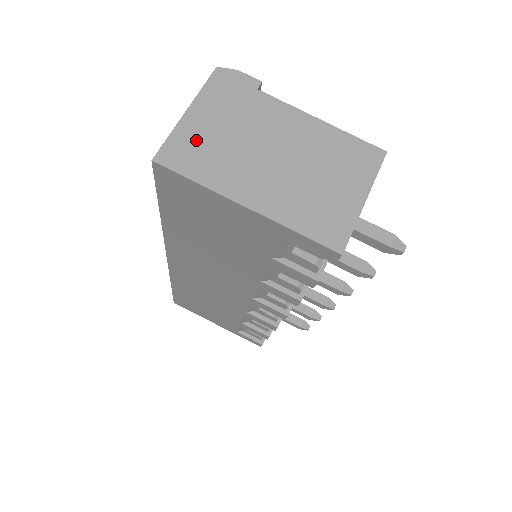
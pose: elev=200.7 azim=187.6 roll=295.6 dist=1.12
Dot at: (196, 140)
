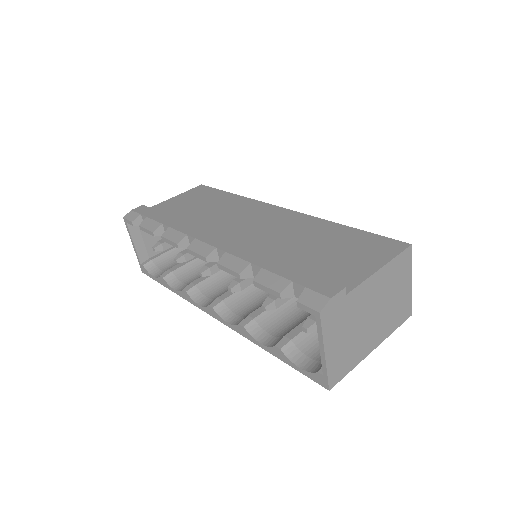
Dot at: (339, 358)
